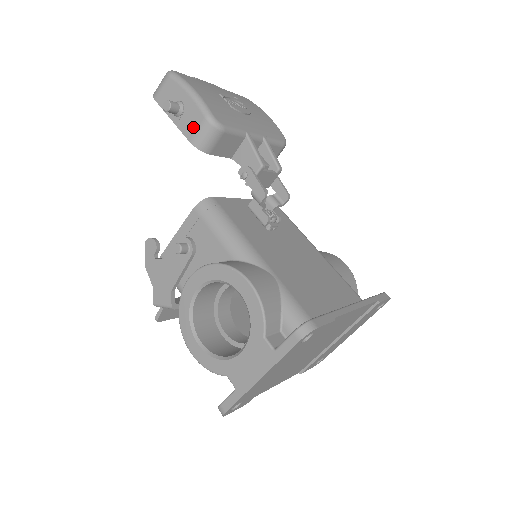
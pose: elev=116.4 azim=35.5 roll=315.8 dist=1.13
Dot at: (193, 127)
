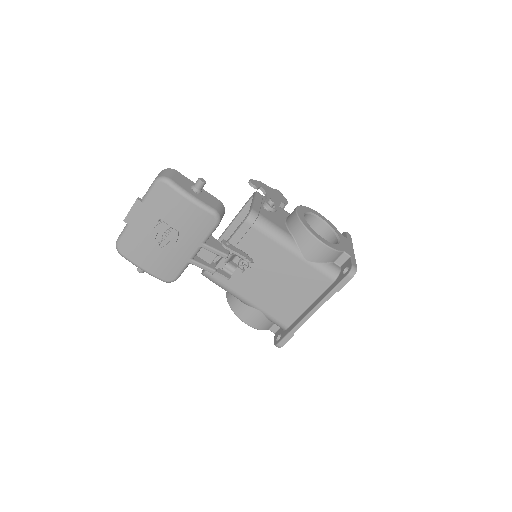
Dot at: occluded
